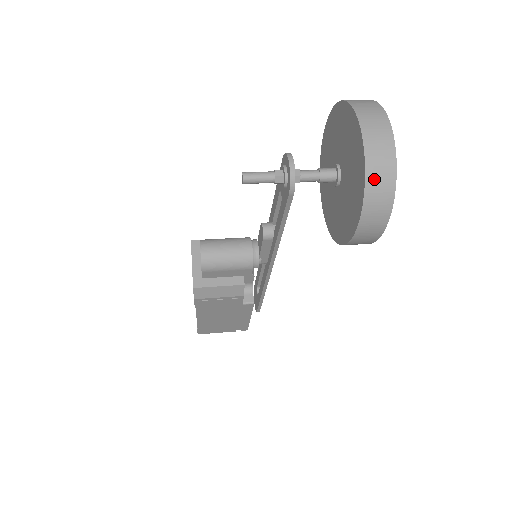
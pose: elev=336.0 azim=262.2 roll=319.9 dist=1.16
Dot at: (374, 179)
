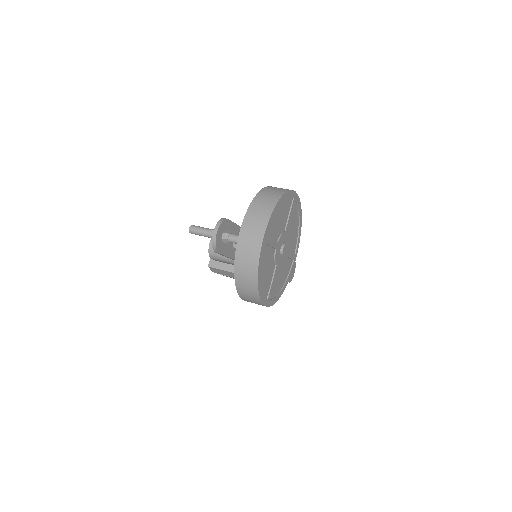
Dot at: (241, 276)
